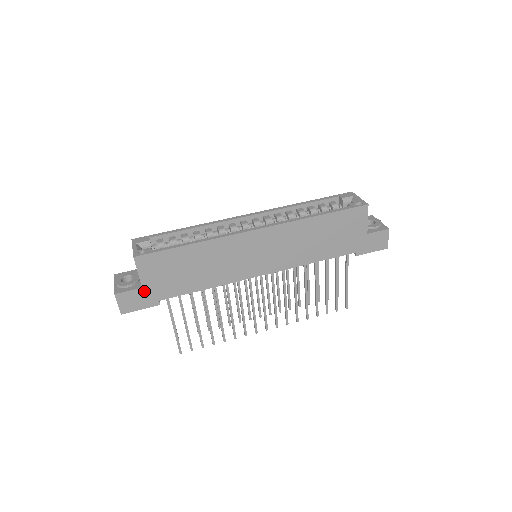
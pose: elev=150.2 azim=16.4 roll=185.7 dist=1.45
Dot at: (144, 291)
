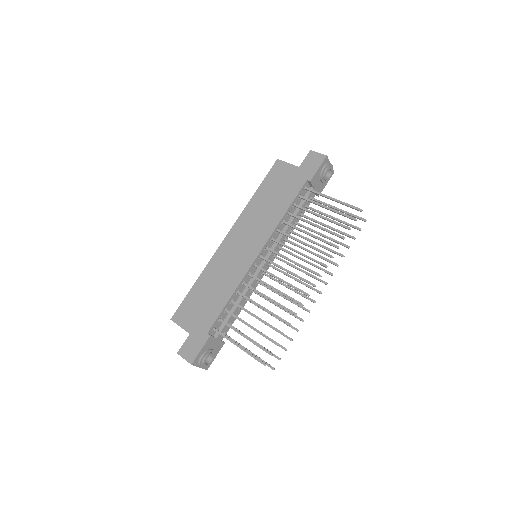
Dot at: (193, 335)
